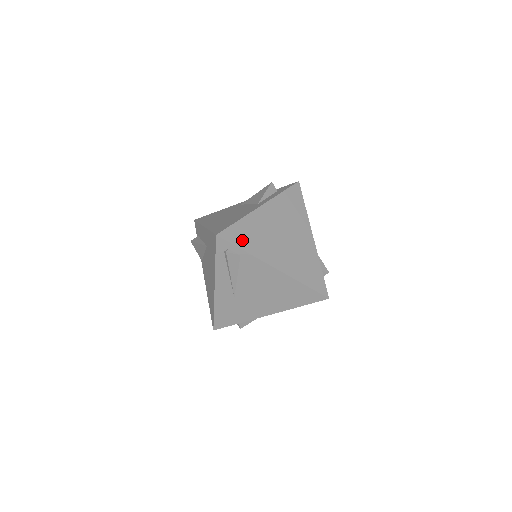
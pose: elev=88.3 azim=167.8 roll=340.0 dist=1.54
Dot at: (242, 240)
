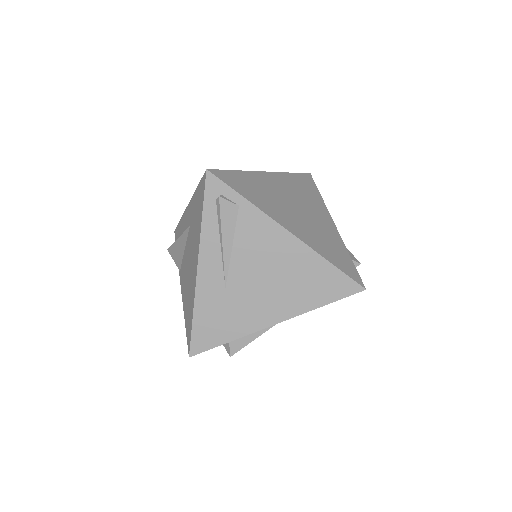
Dot at: (242, 188)
